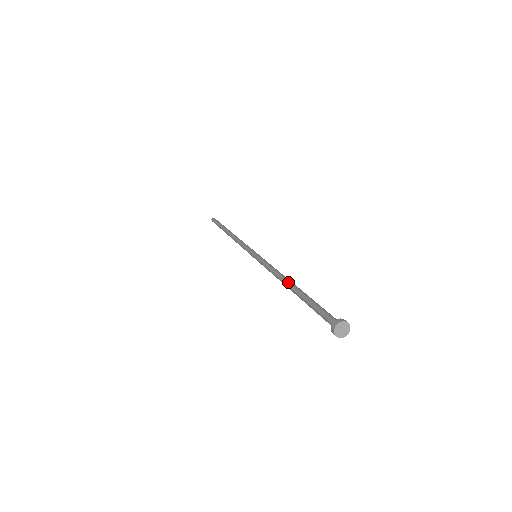
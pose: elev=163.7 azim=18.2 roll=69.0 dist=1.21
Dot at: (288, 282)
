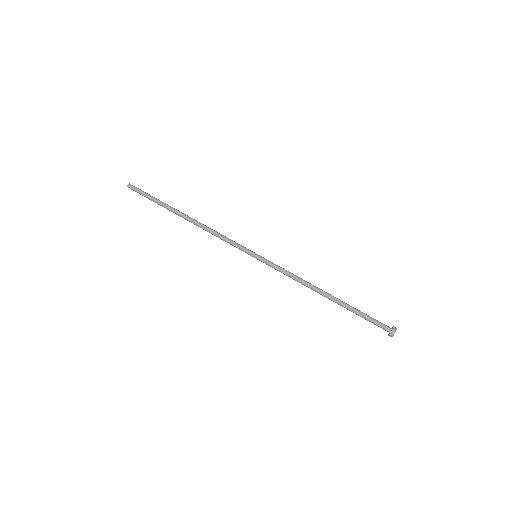
Dot at: (324, 291)
